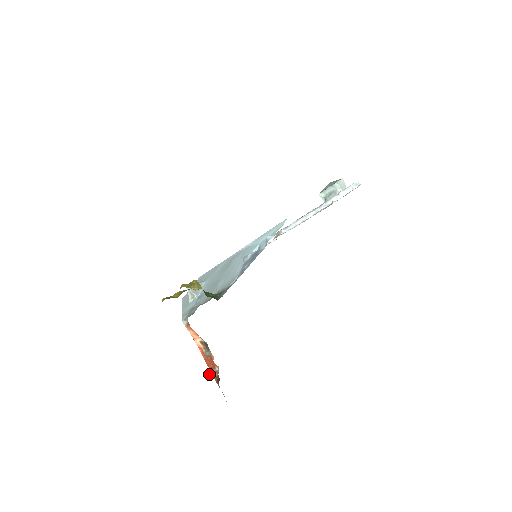
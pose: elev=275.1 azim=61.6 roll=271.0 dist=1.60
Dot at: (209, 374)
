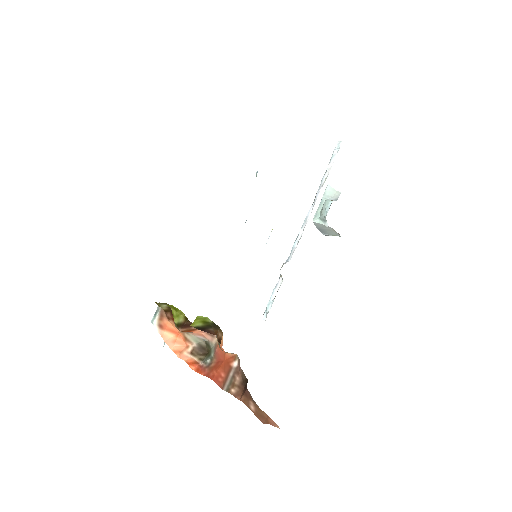
Dot at: occluded
